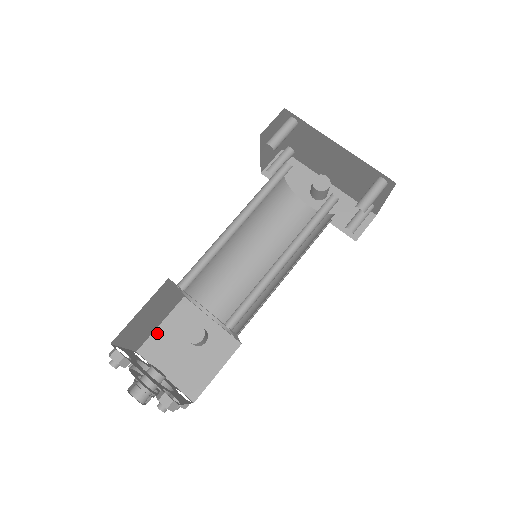
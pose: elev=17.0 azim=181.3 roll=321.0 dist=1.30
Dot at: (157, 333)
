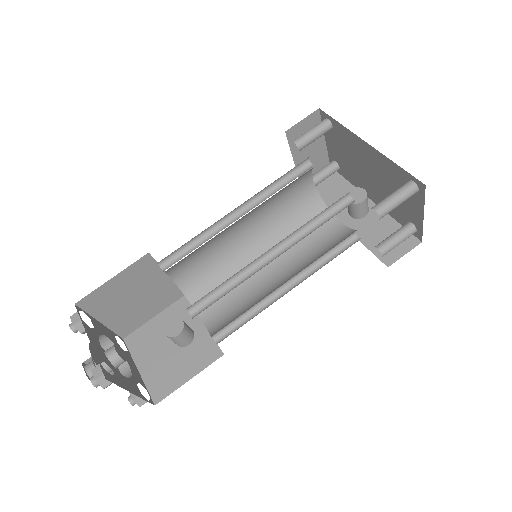
Dot at: (148, 325)
